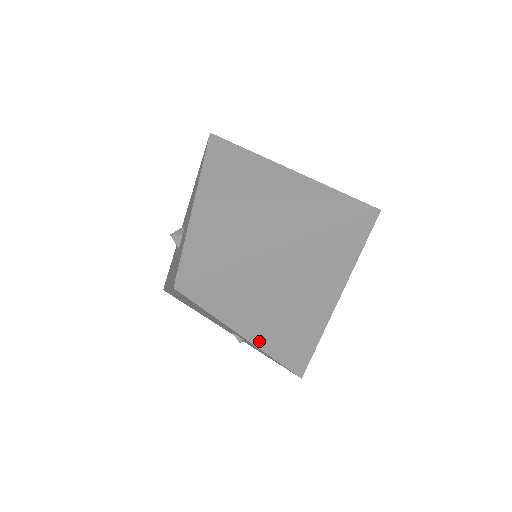
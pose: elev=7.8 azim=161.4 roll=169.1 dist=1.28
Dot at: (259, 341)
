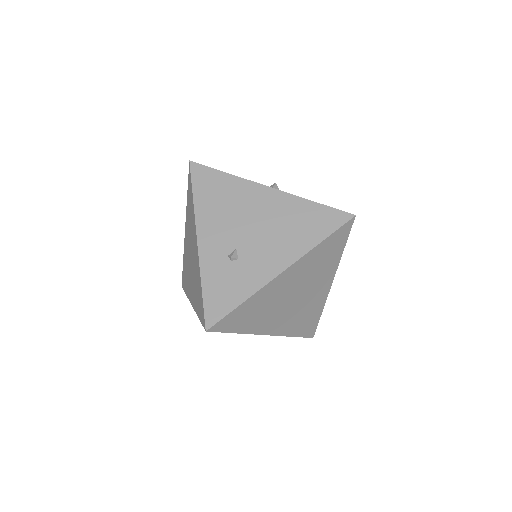
Dot at: occluded
